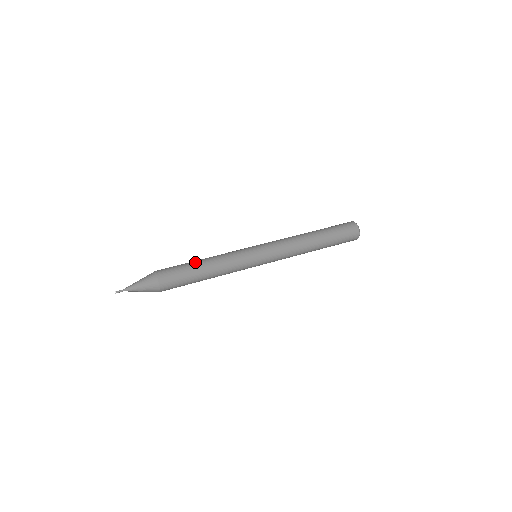
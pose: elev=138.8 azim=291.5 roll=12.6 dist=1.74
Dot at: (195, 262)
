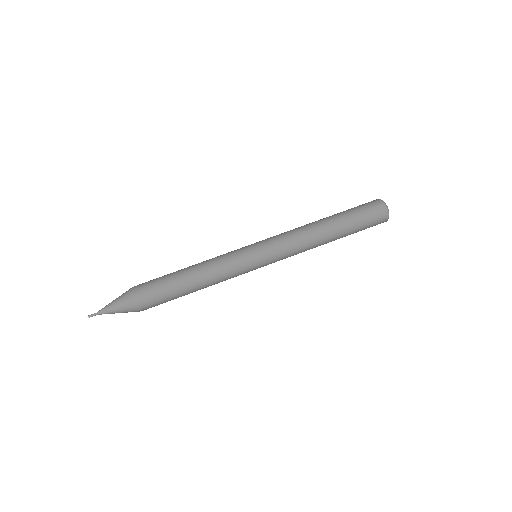
Dot at: (182, 282)
